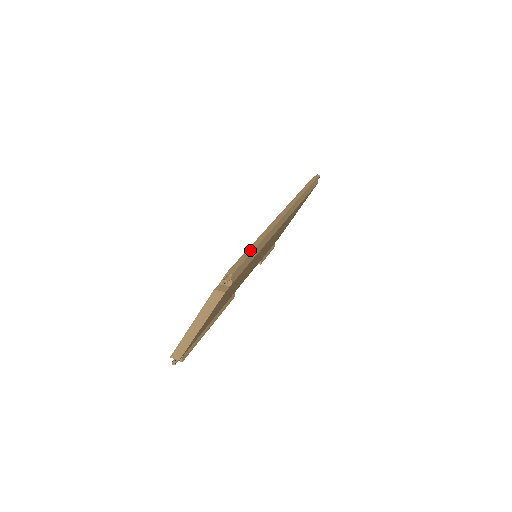
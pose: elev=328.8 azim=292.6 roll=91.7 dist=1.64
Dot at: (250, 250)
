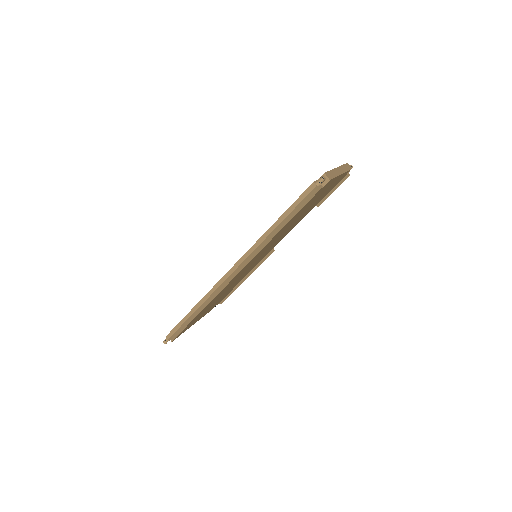
Dot at: (186, 318)
